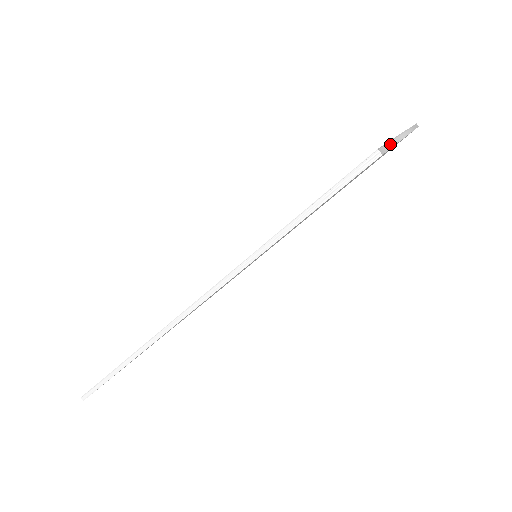
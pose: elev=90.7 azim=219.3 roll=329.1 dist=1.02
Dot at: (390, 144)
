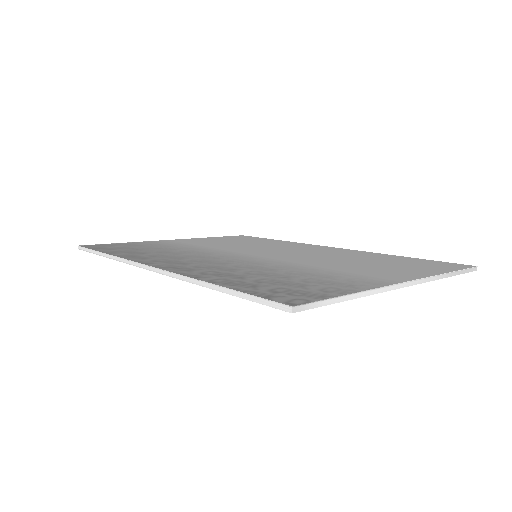
Dot at: (338, 299)
